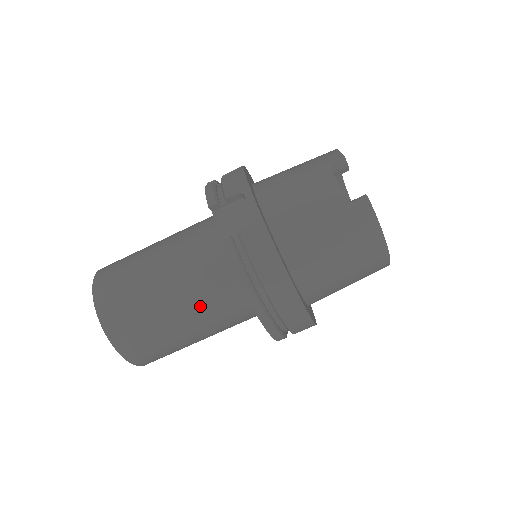
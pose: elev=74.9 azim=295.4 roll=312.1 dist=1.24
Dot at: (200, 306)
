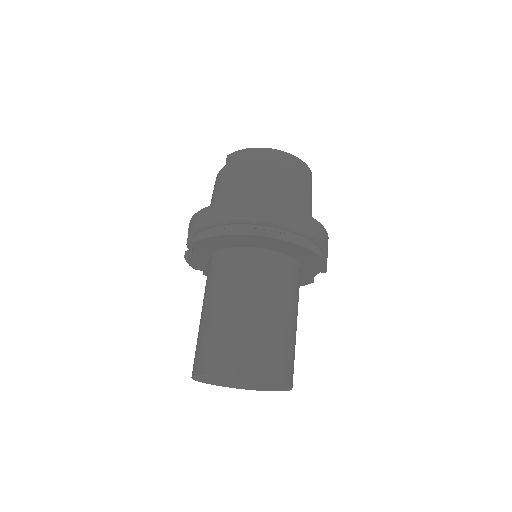
Dot at: (229, 288)
